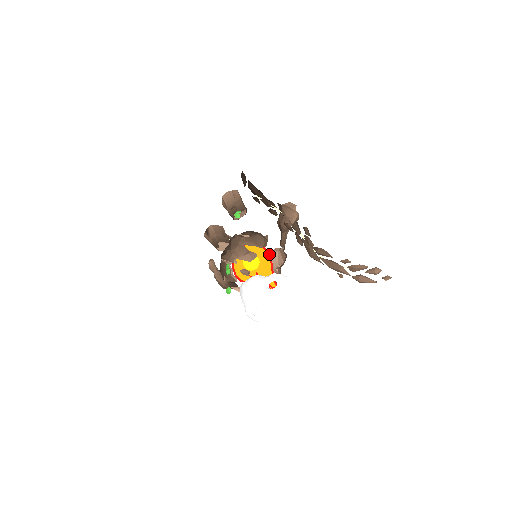
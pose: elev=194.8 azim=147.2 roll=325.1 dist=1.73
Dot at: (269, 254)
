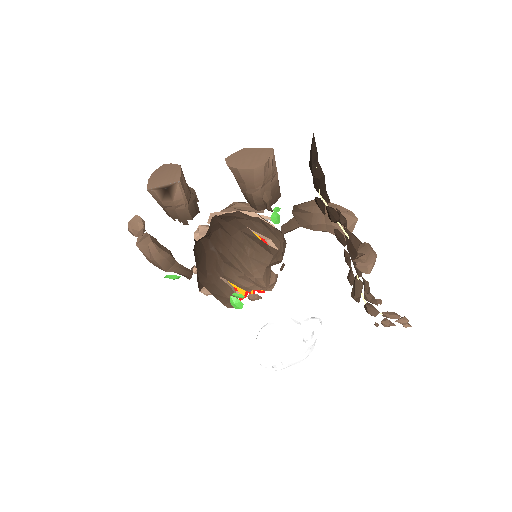
Dot at: occluded
